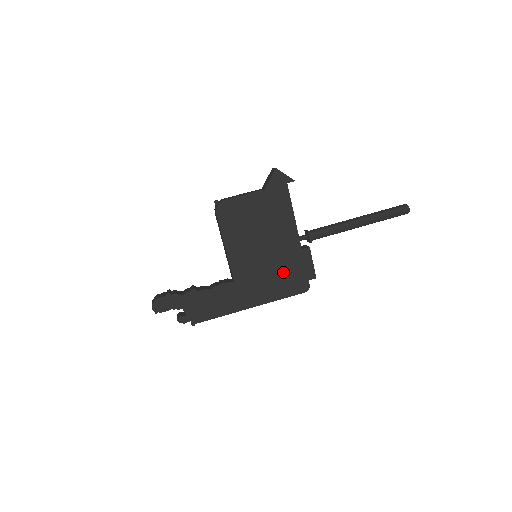
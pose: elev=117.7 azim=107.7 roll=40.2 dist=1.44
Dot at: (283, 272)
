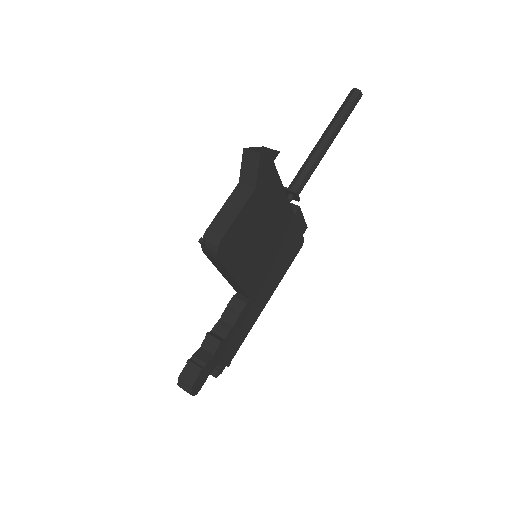
Dot at: (284, 249)
